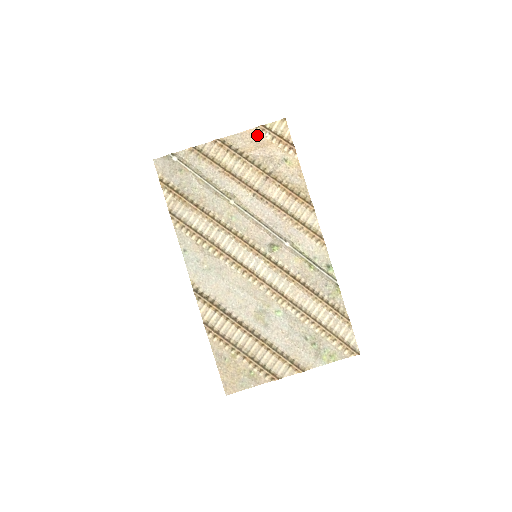
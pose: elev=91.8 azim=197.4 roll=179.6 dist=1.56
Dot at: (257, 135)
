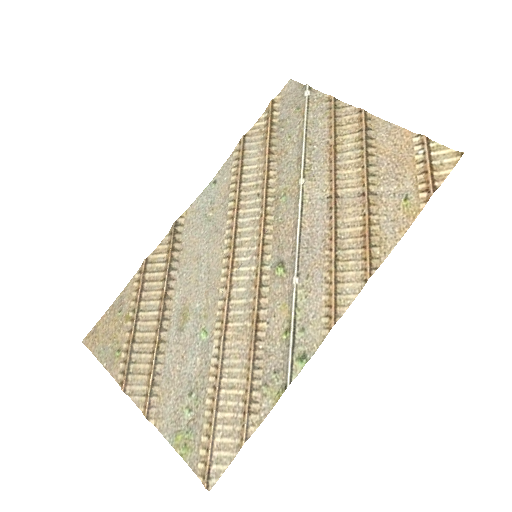
Dot at: (410, 143)
